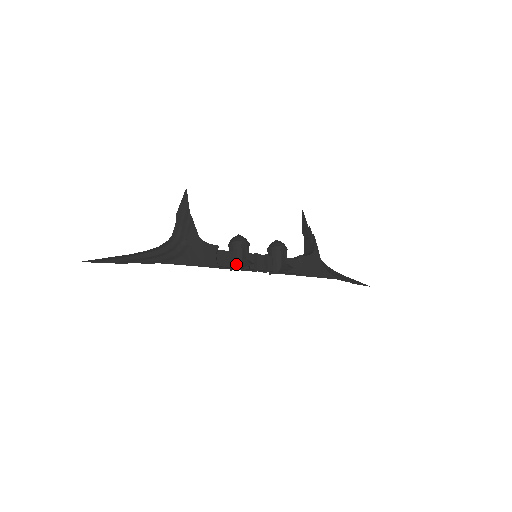
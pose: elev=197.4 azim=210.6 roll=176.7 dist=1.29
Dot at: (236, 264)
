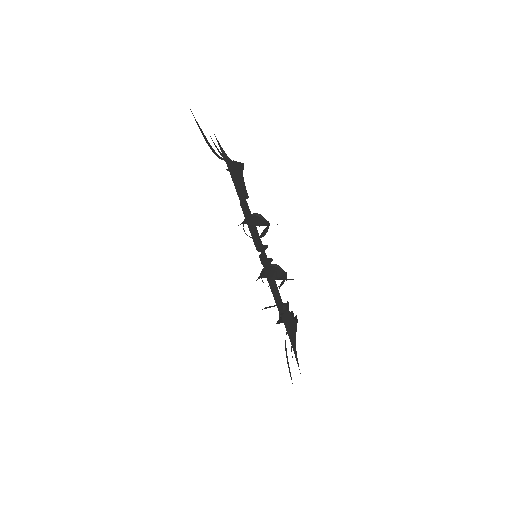
Dot at: (252, 223)
